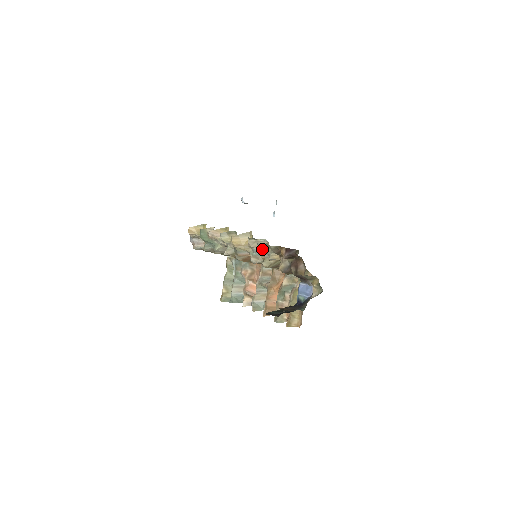
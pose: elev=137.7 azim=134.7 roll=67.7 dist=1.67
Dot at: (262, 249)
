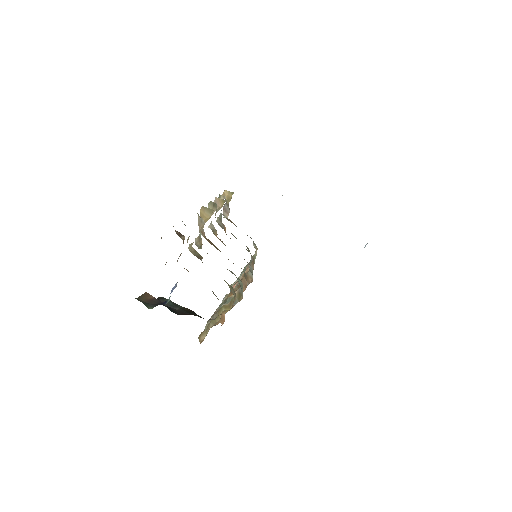
Dot at: occluded
